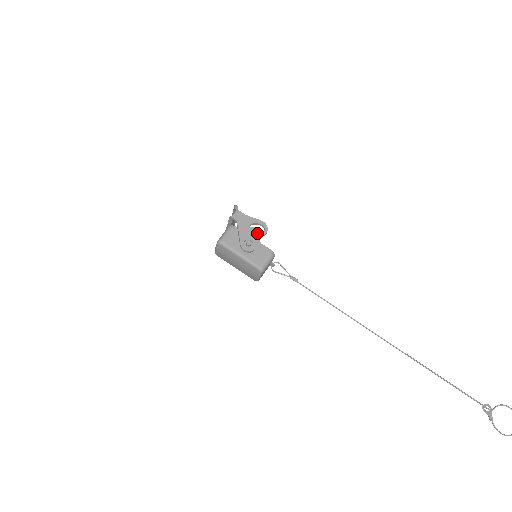
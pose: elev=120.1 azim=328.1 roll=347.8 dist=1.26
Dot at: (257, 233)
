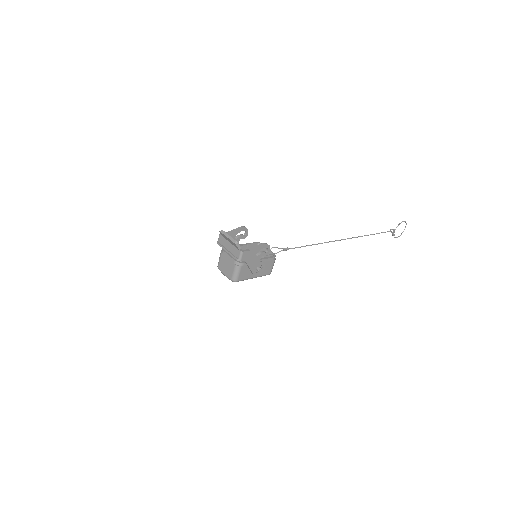
Dot at: (262, 255)
